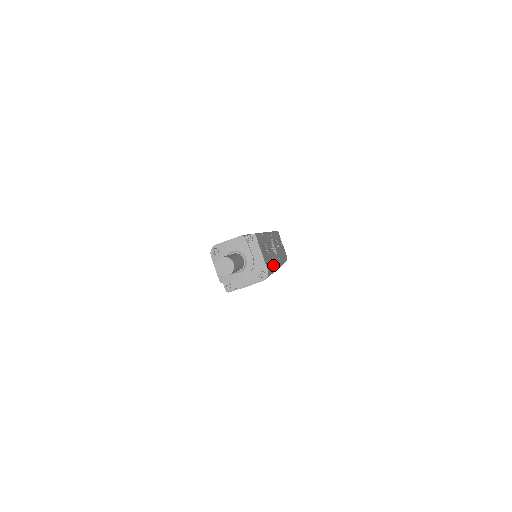
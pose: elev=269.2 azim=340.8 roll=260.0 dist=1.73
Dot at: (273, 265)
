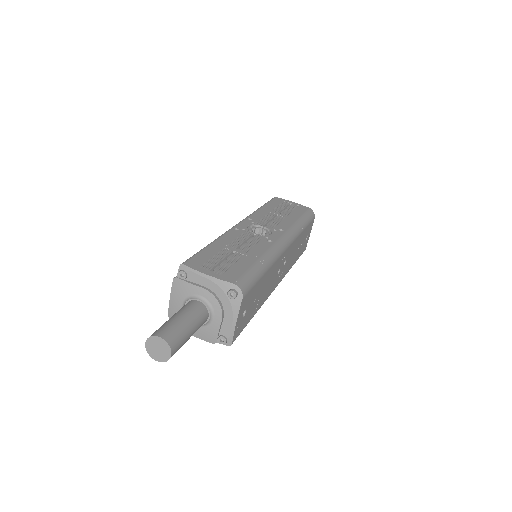
Dot at: (256, 259)
